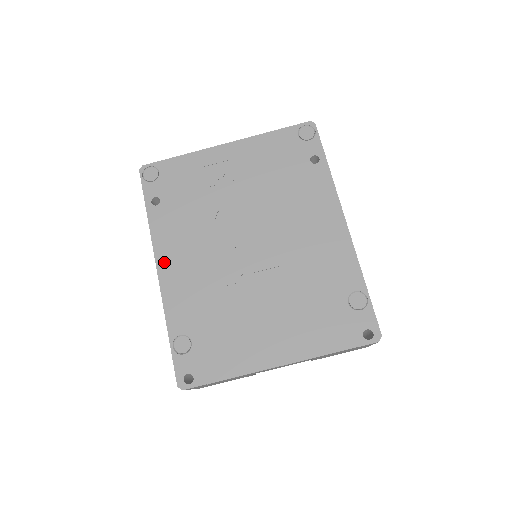
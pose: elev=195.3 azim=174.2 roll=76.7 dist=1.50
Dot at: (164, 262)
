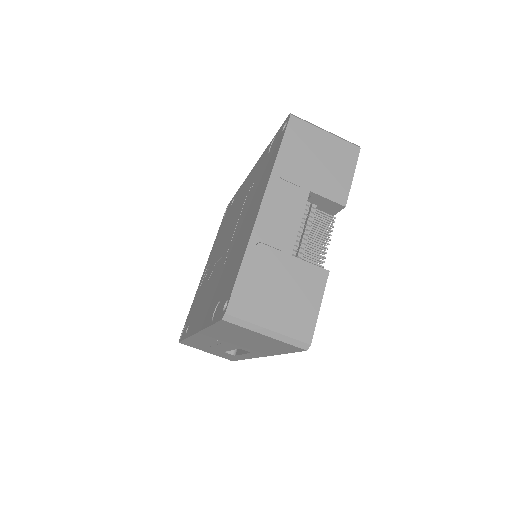
Dot at: (196, 326)
